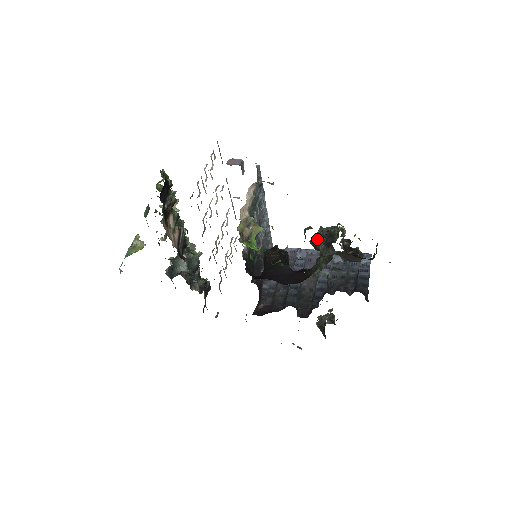
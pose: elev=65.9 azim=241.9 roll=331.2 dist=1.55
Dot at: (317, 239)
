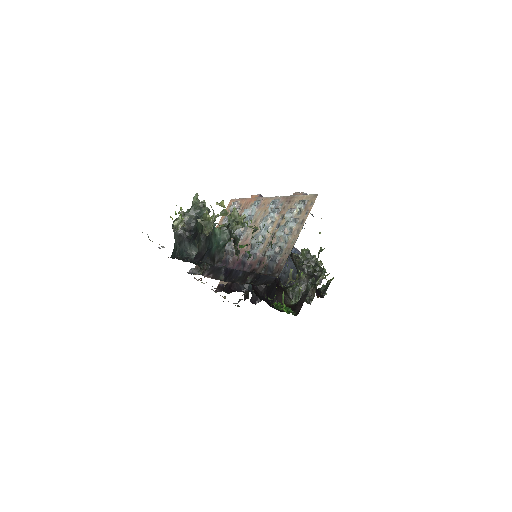
Dot at: (306, 274)
